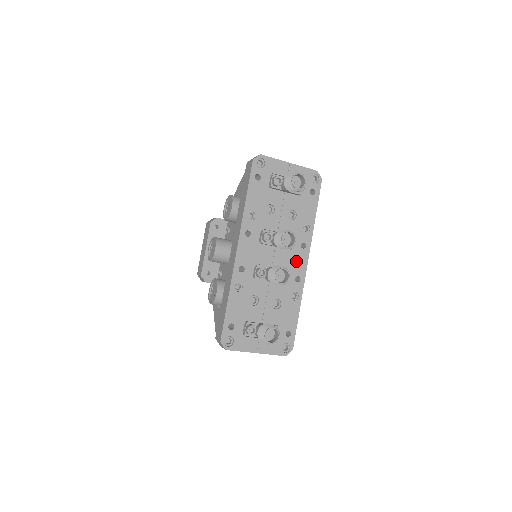
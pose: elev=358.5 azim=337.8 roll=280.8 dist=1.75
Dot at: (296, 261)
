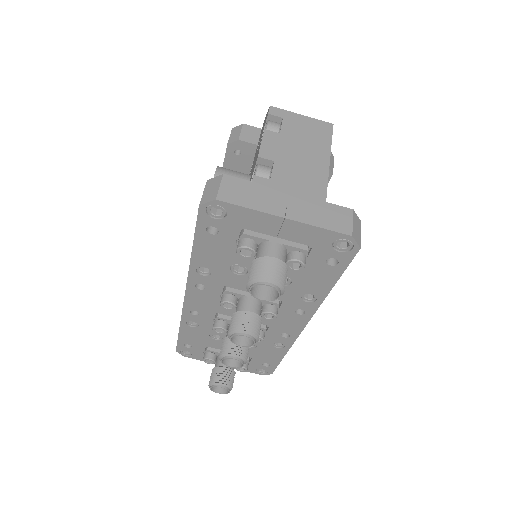
Dot at: (285, 322)
